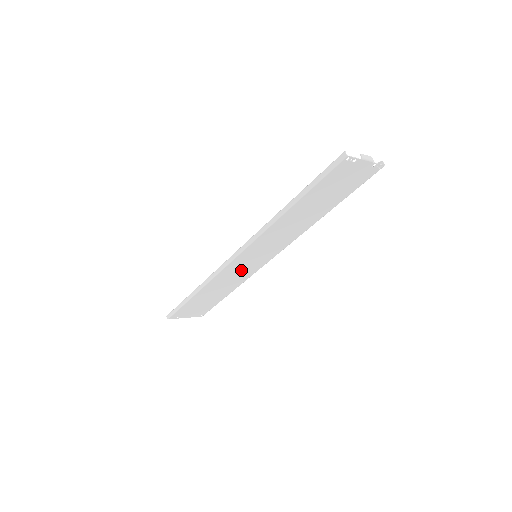
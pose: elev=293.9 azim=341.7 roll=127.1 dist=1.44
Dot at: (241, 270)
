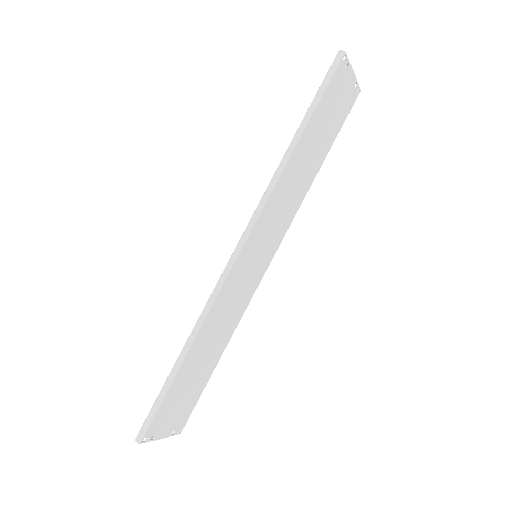
Dot at: (239, 291)
